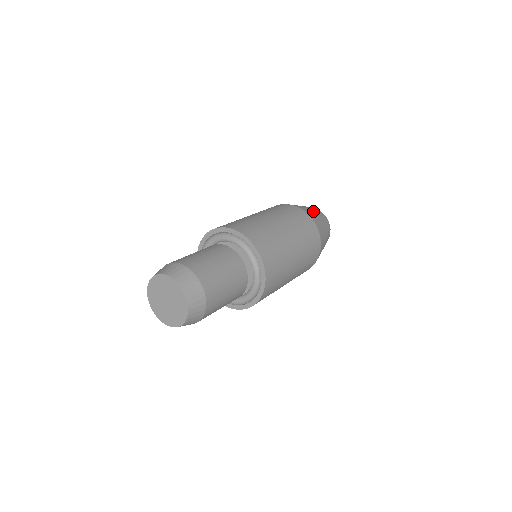
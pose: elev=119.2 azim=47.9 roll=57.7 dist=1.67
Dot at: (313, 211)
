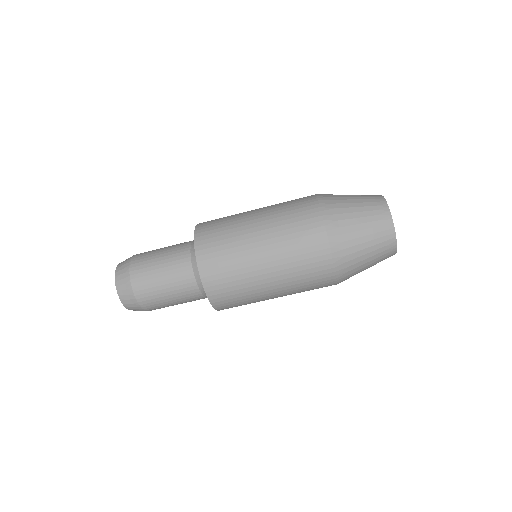
Dot at: (364, 244)
